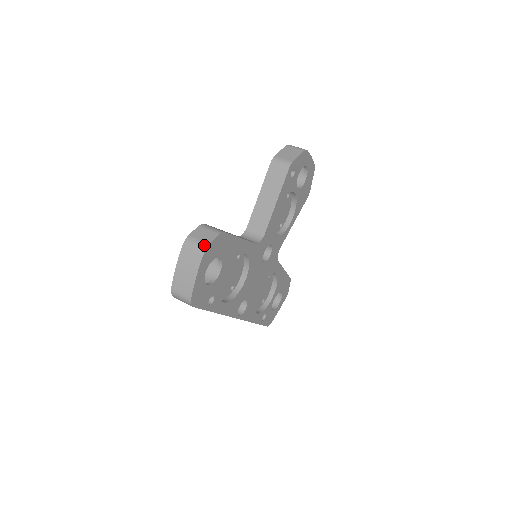
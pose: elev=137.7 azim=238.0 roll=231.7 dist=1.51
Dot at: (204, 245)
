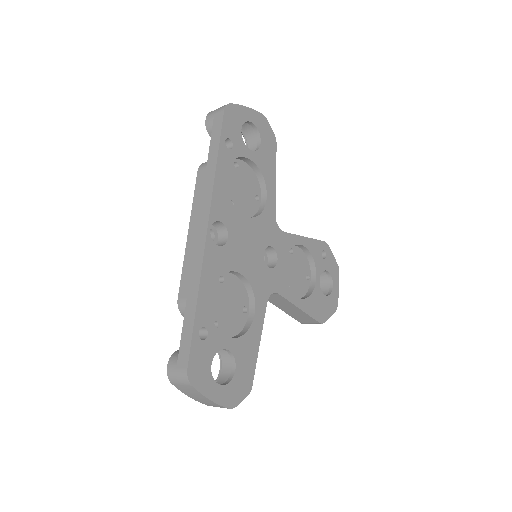
Dot at: (263, 119)
